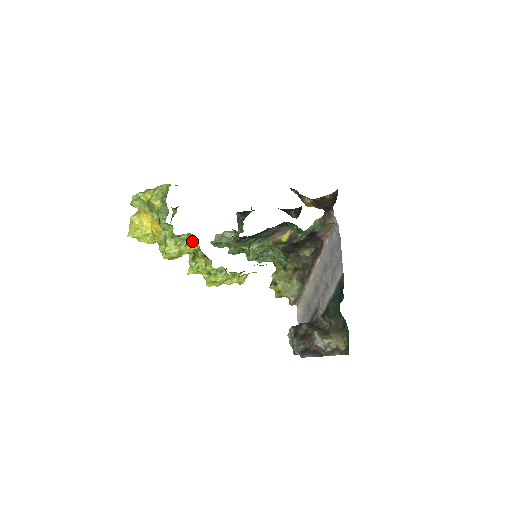
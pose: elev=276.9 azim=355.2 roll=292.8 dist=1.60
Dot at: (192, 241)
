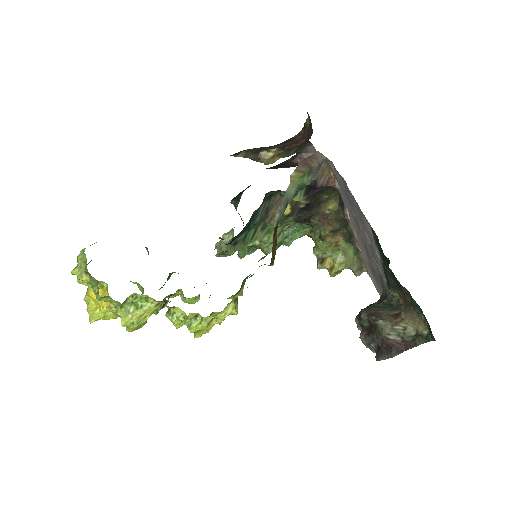
Dot at: (143, 299)
